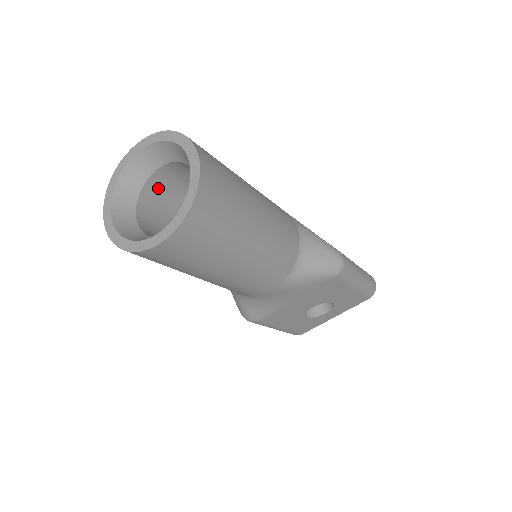
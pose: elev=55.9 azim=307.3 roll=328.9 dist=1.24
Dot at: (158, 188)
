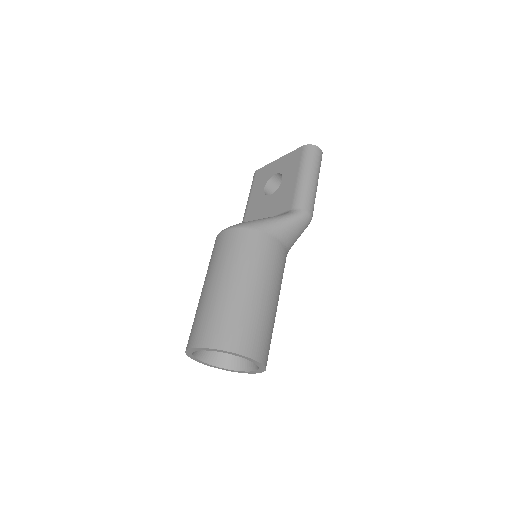
Dot at: occluded
